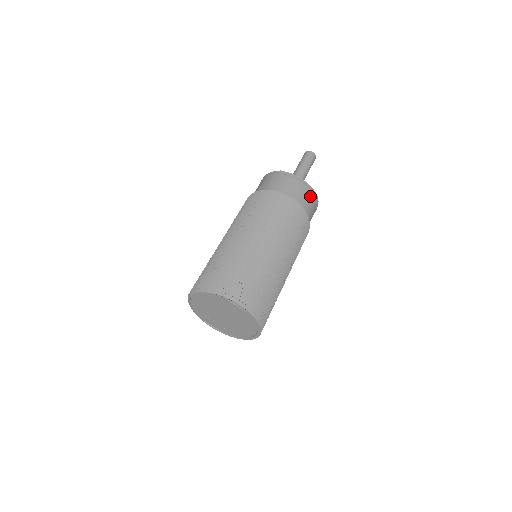
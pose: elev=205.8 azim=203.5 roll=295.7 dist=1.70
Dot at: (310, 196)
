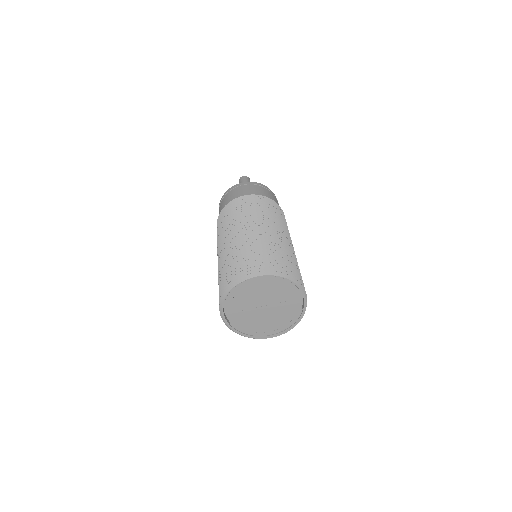
Dot at: occluded
